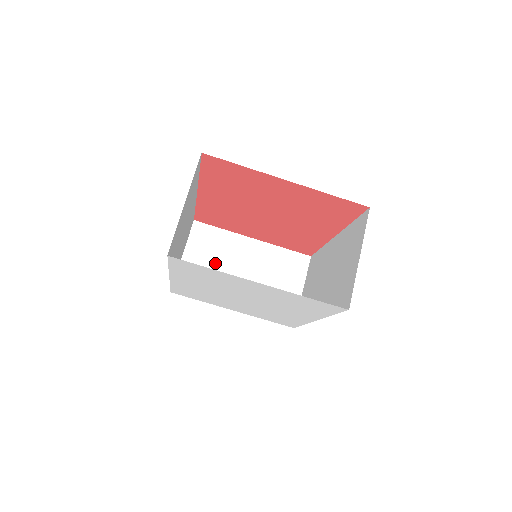
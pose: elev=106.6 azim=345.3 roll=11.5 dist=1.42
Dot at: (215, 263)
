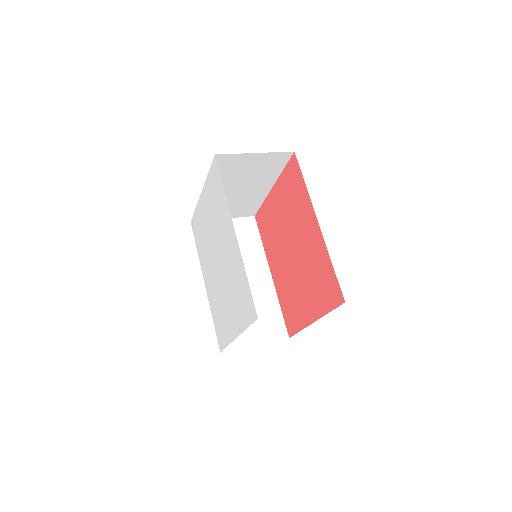
Dot at: occluded
